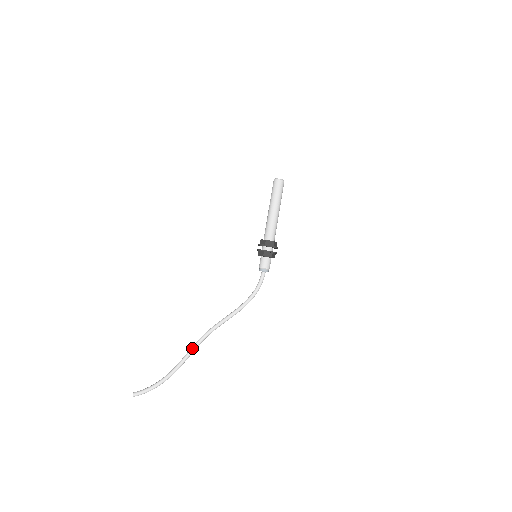
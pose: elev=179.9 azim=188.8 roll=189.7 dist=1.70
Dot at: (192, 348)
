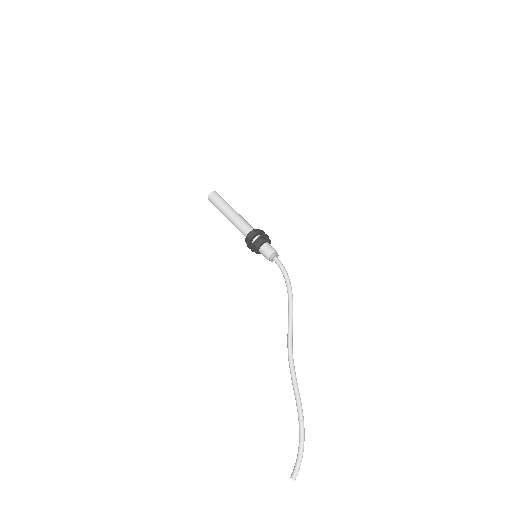
Dot at: (291, 379)
